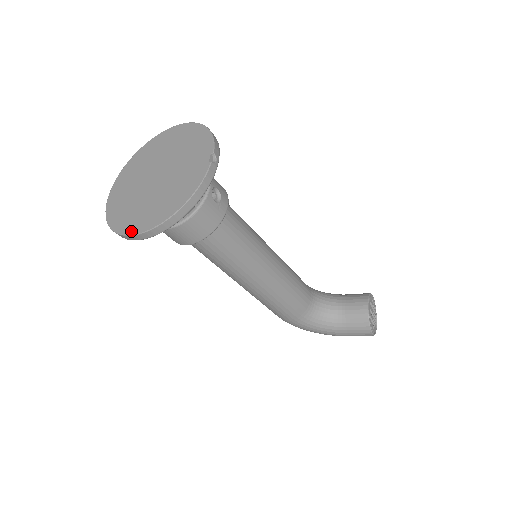
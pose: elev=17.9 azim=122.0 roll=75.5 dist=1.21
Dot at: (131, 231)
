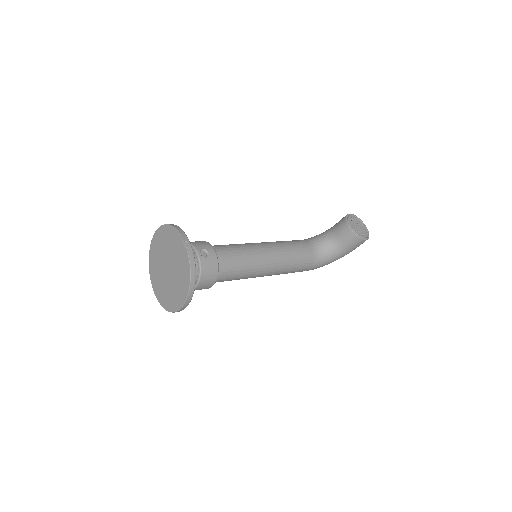
Dot at: (178, 308)
